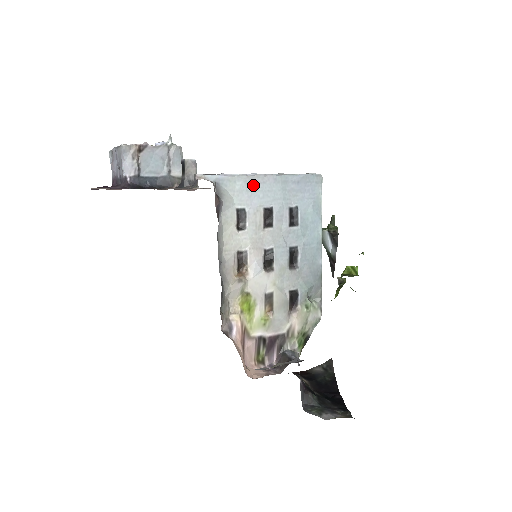
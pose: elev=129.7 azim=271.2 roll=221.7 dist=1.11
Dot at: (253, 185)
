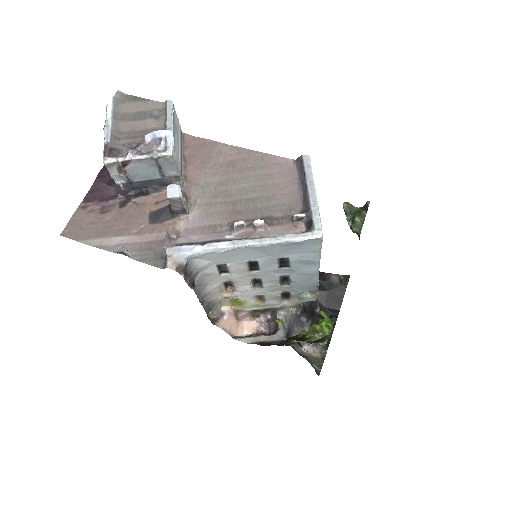
Dot at: (232, 253)
